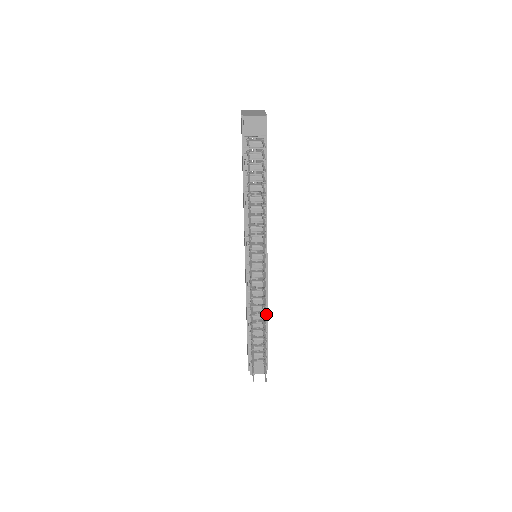
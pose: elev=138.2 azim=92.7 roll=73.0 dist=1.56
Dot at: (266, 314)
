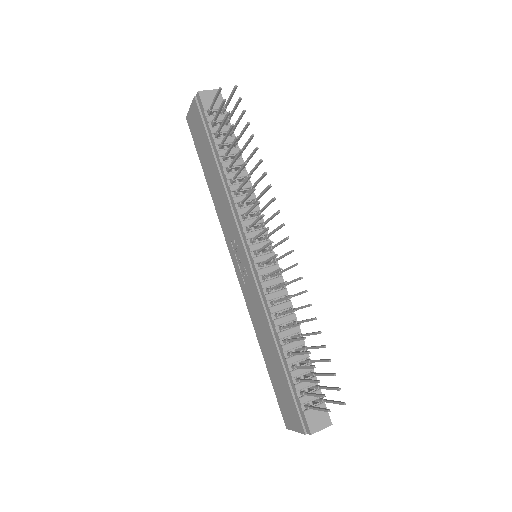
Dot at: occluded
